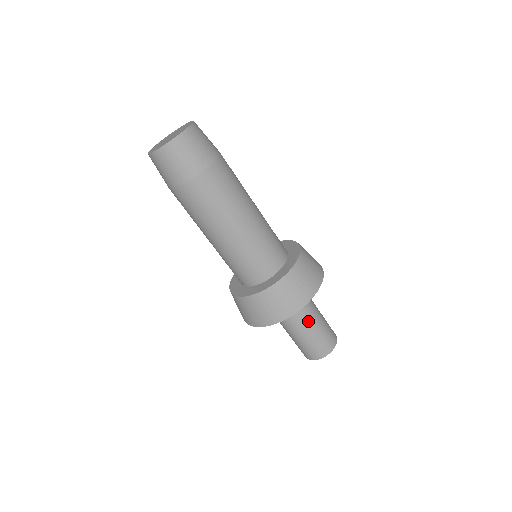
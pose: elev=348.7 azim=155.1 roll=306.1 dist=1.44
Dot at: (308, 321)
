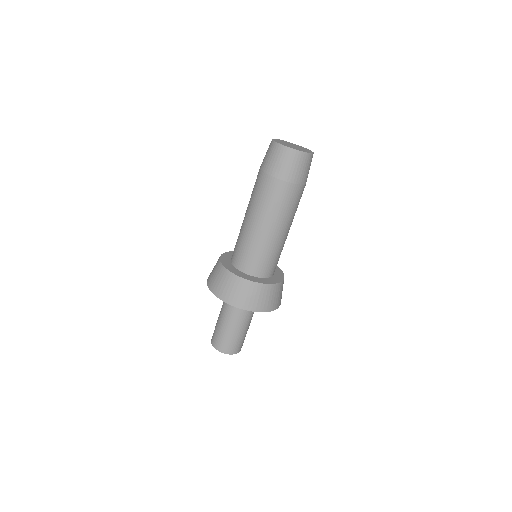
Dot at: (237, 322)
